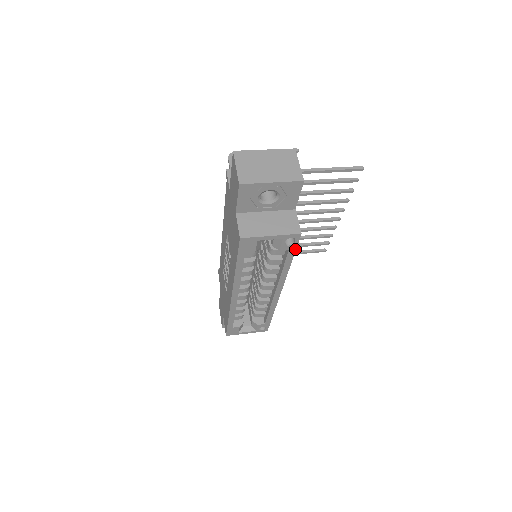
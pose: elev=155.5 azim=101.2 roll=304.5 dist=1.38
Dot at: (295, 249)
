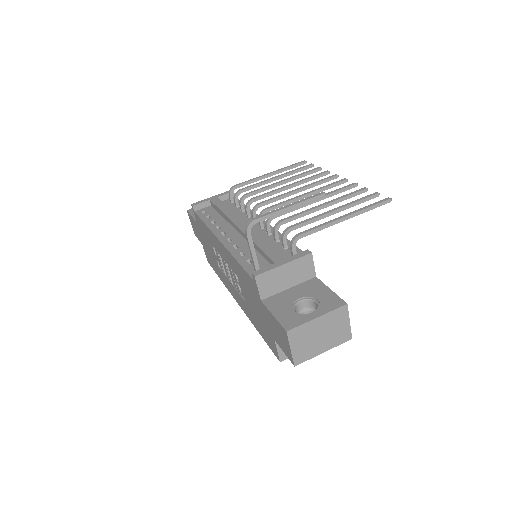
Dot at: occluded
